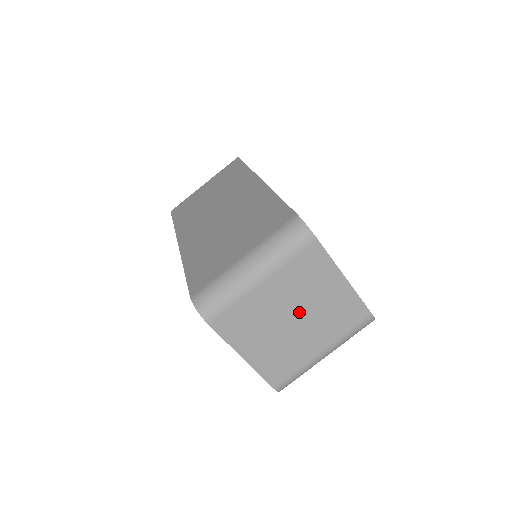
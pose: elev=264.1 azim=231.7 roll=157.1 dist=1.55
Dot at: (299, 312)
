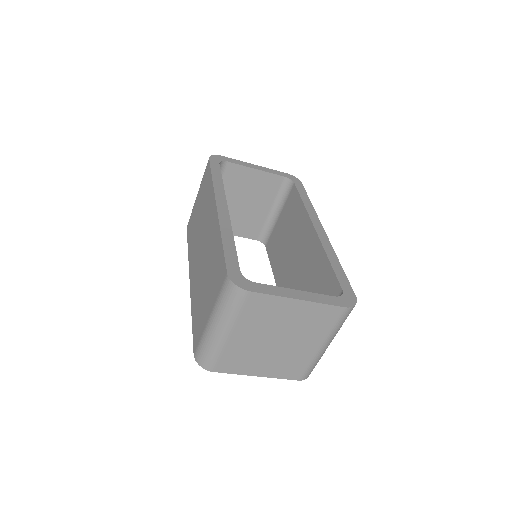
Dot at: (277, 335)
